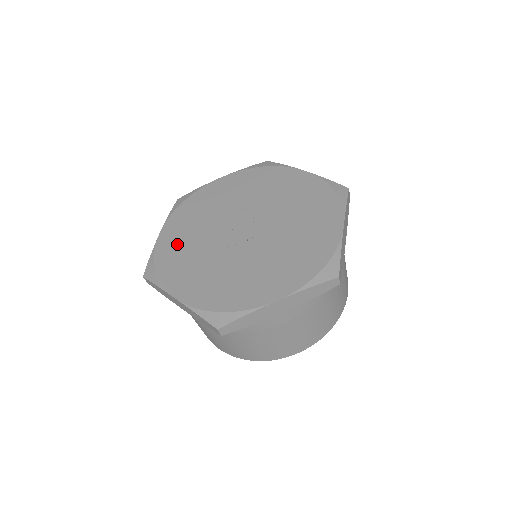
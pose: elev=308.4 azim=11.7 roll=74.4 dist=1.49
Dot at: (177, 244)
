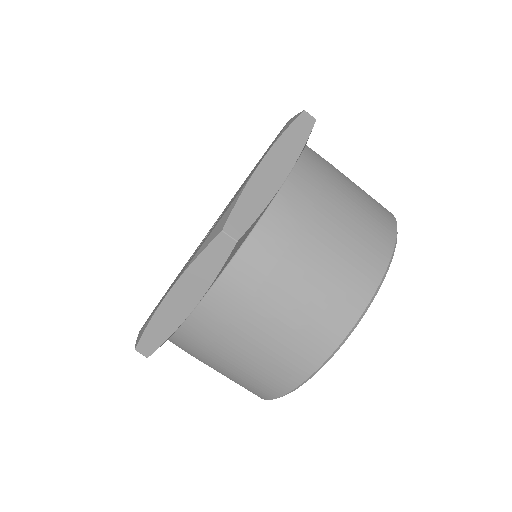
Dot at: occluded
